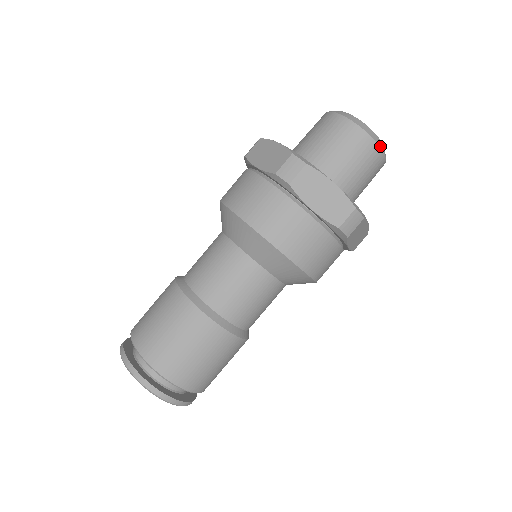
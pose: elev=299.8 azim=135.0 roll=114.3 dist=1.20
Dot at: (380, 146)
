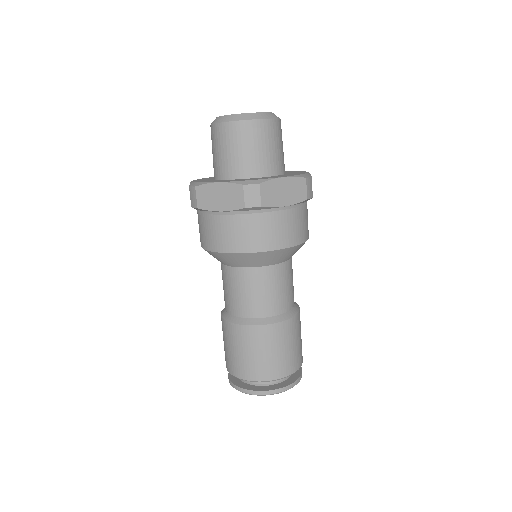
Dot at: (275, 118)
